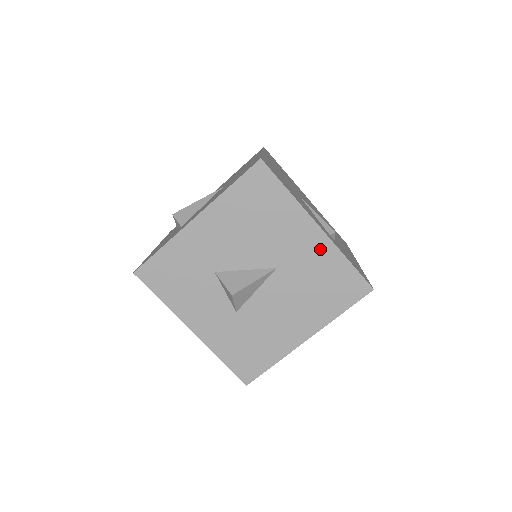
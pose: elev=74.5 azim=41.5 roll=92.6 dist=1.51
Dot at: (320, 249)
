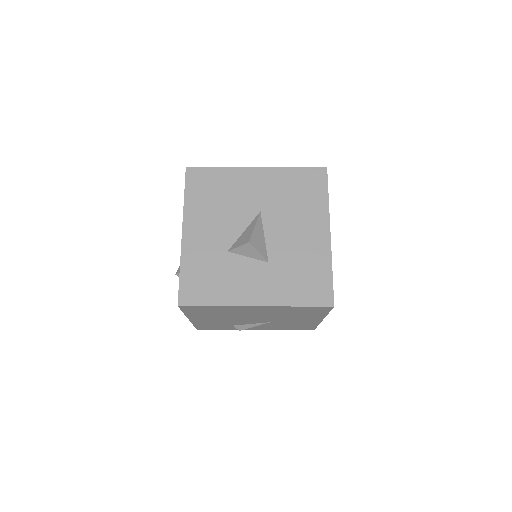
Dot at: (271, 177)
